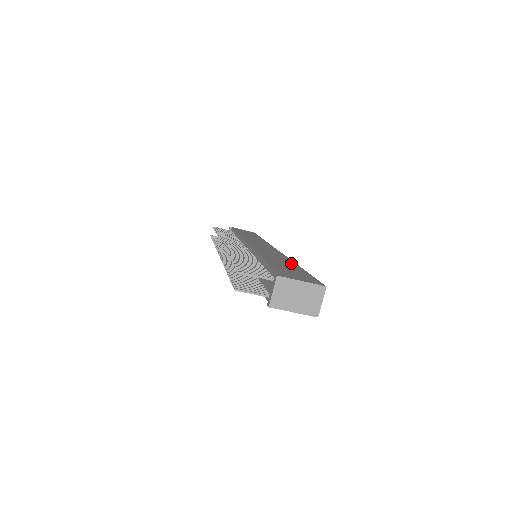
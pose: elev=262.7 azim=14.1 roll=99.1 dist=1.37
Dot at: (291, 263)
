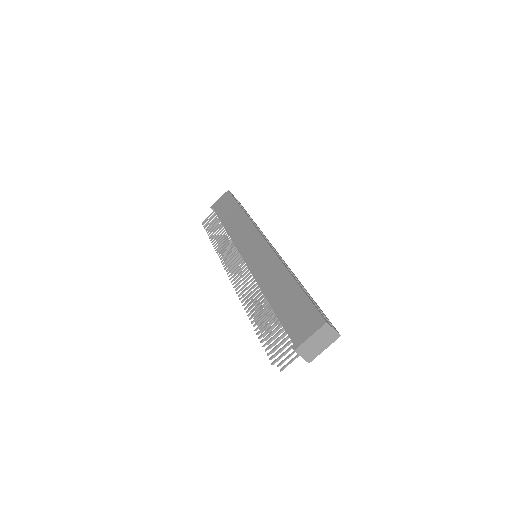
Dot at: (286, 278)
